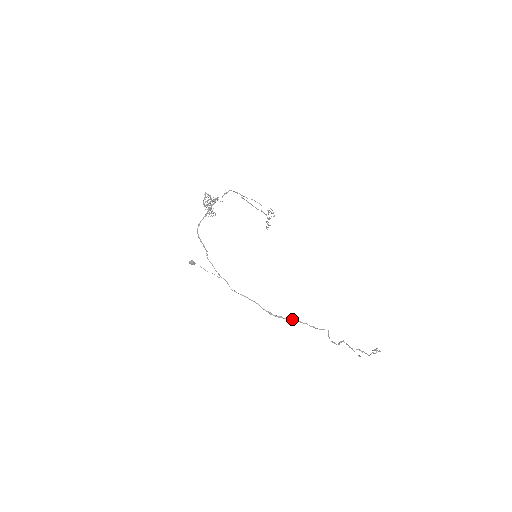
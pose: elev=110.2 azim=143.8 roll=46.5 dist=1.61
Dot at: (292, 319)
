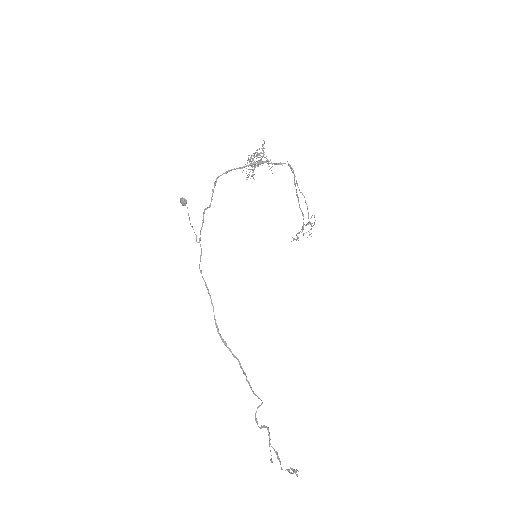
Dot at: occluded
